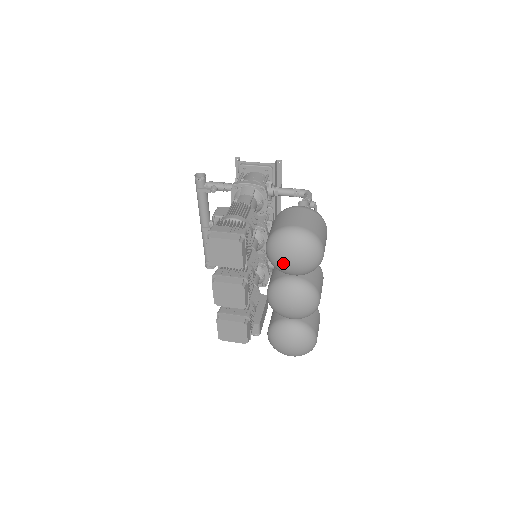
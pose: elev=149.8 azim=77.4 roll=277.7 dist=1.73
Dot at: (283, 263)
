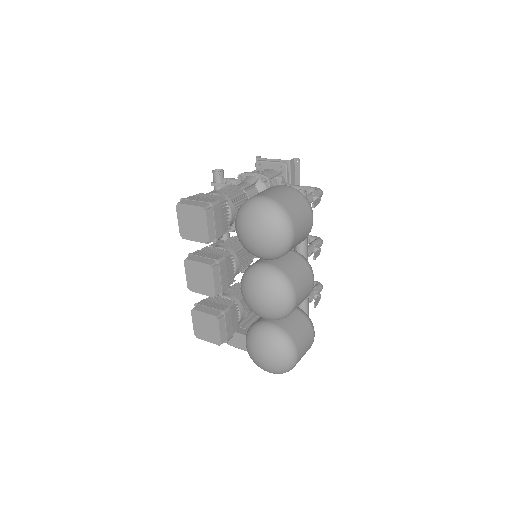
Dot at: (246, 238)
